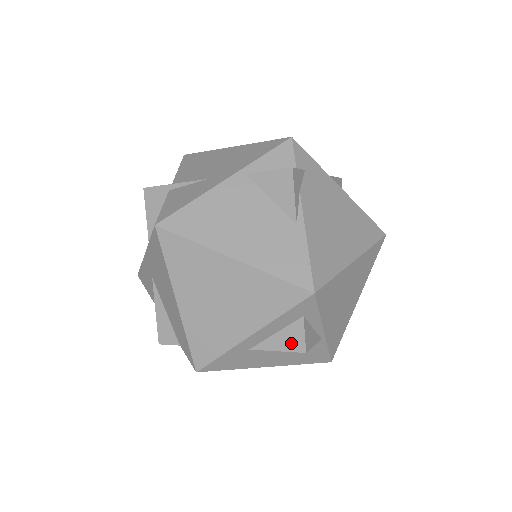
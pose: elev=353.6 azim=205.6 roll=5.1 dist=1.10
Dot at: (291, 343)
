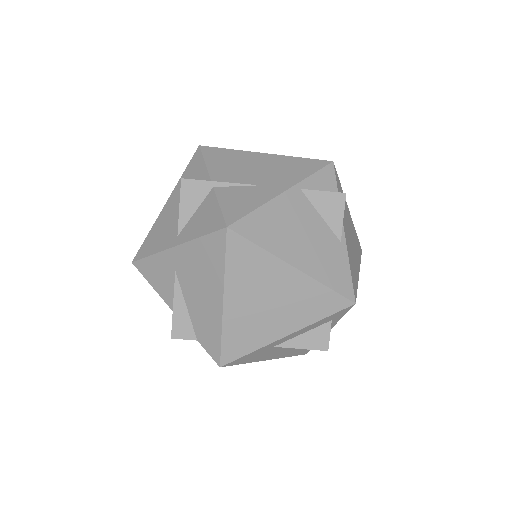
Dot at: (316, 342)
